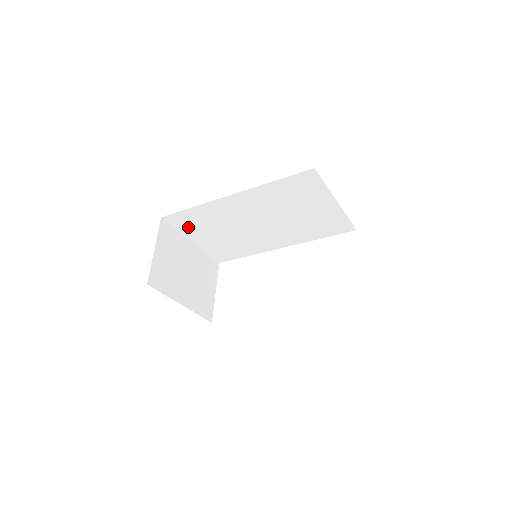
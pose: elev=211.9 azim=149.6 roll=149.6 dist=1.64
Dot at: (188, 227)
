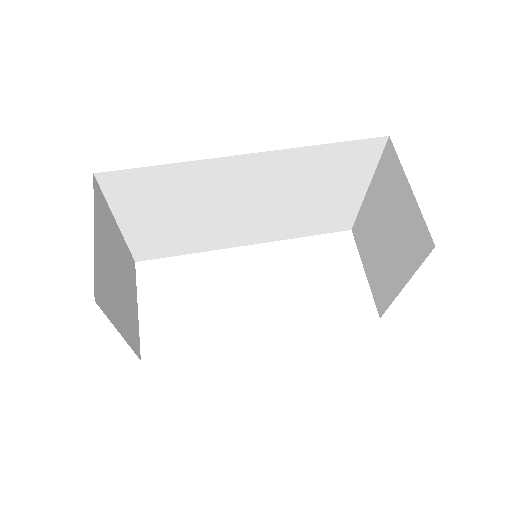
Dot at: (130, 198)
